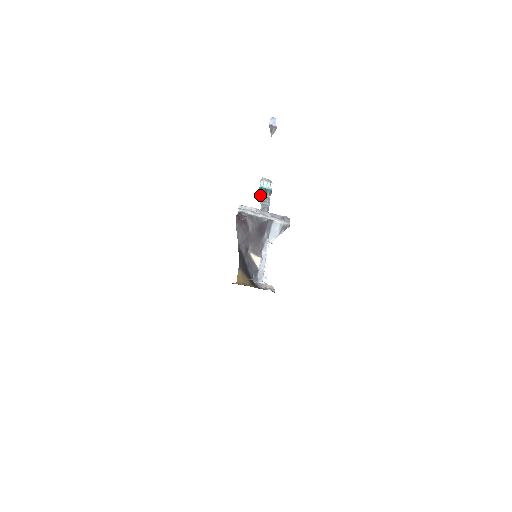
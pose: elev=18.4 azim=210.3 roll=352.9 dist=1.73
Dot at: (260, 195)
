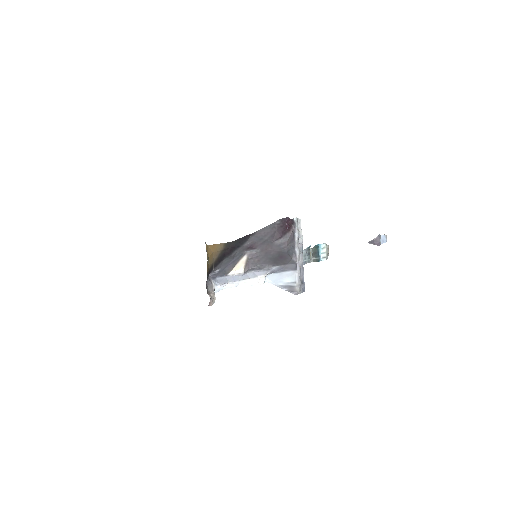
Dot at: (310, 248)
